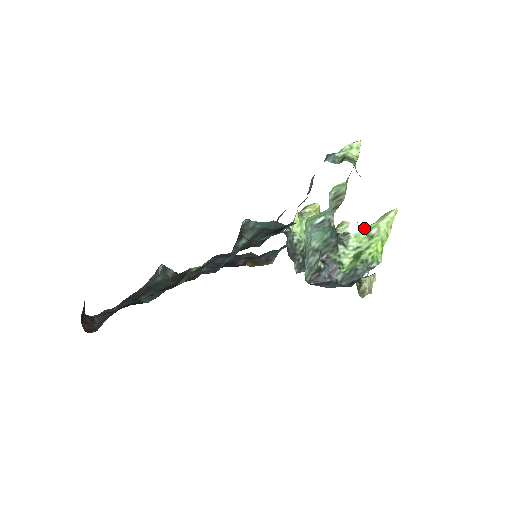
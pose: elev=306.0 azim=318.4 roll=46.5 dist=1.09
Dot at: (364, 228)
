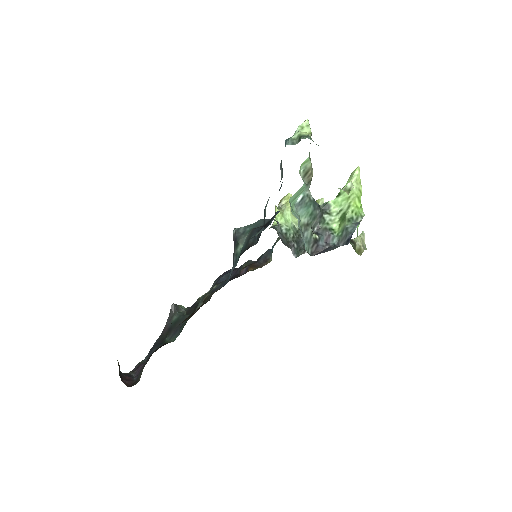
Dot at: (338, 193)
